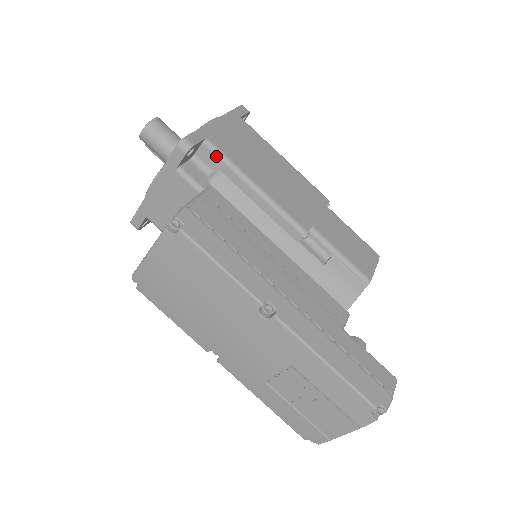
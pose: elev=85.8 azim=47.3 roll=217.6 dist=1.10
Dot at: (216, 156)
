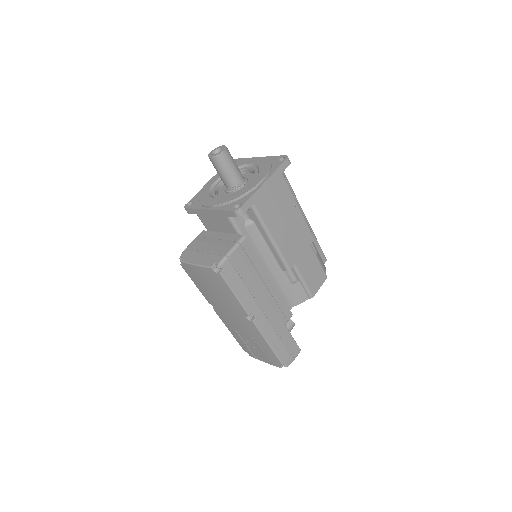
Dot at: (255, 216)
